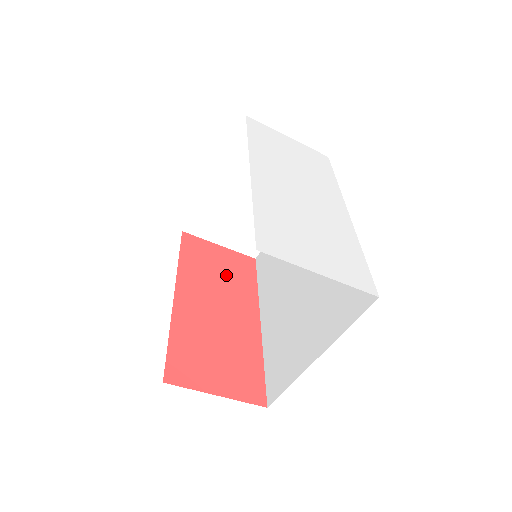
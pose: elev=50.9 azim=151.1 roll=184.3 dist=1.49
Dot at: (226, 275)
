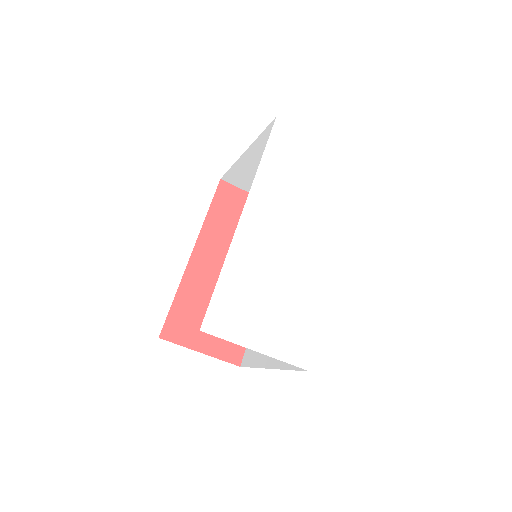
Dot at: occluded
